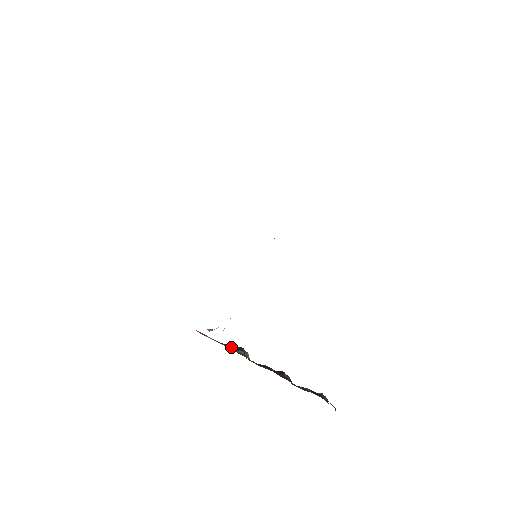
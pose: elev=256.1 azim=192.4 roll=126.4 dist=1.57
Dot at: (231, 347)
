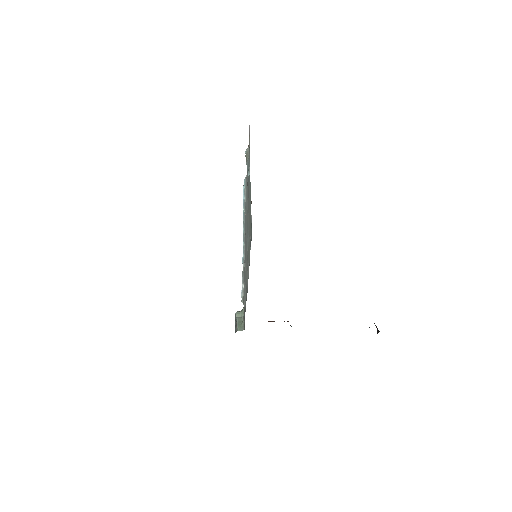
Dot at: occluded
